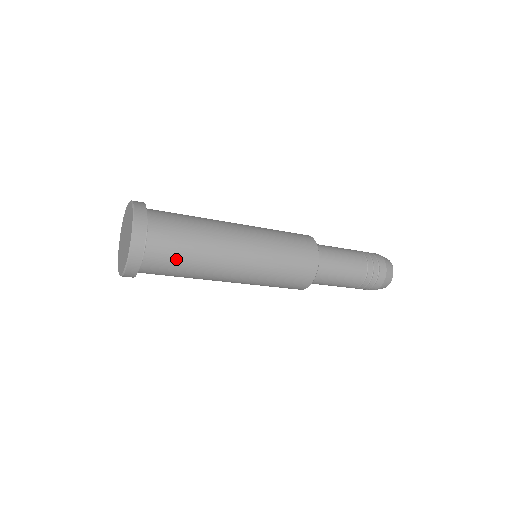
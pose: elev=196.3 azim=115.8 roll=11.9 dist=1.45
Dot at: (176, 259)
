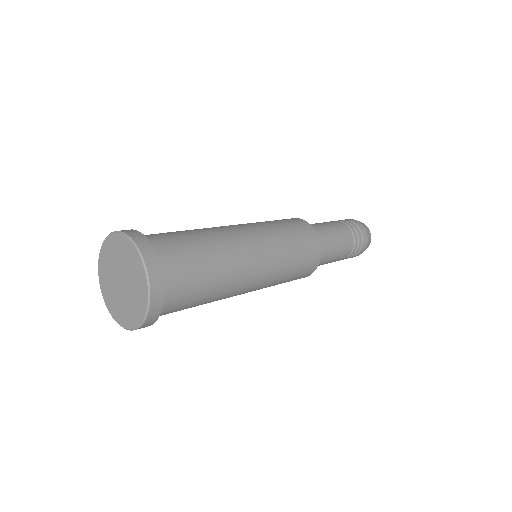
Dot at: (196, 270)
